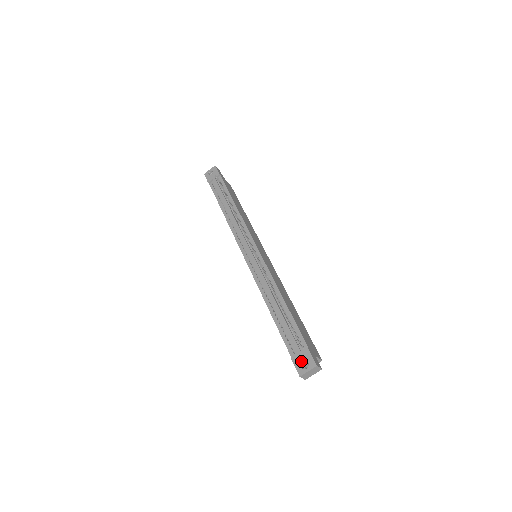
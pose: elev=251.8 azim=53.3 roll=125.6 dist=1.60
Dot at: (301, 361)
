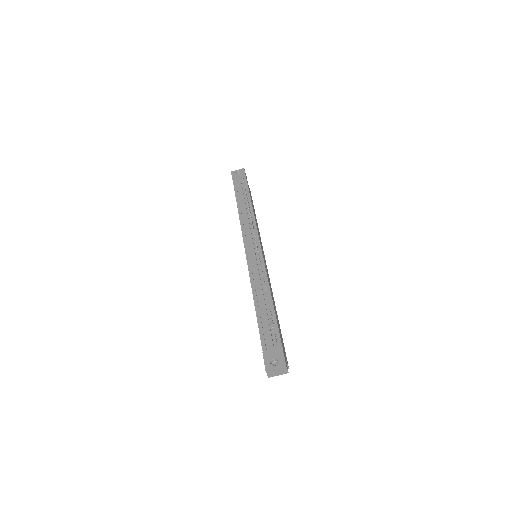
Dot at: (272, 357)
